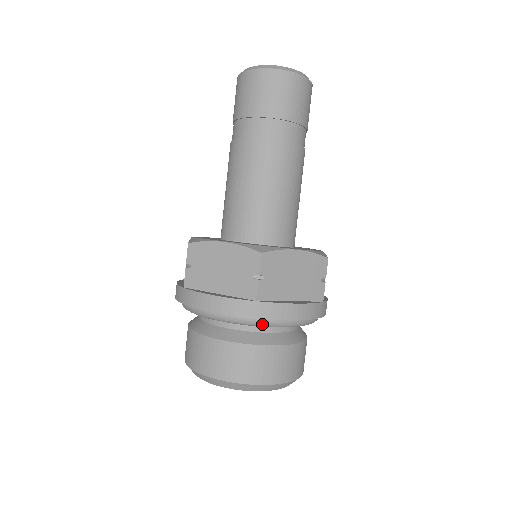
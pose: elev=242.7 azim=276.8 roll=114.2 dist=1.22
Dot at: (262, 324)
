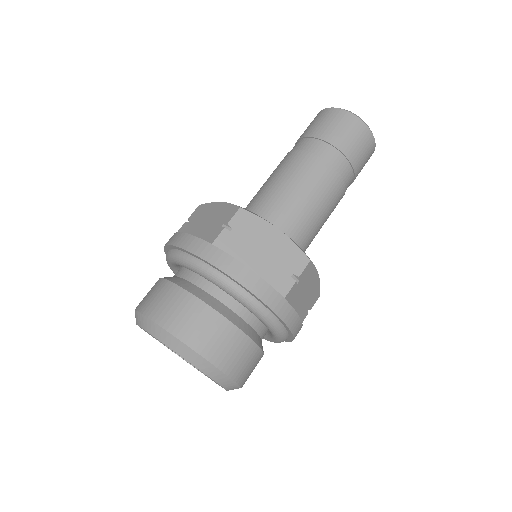
Dot at: (271, 322)
